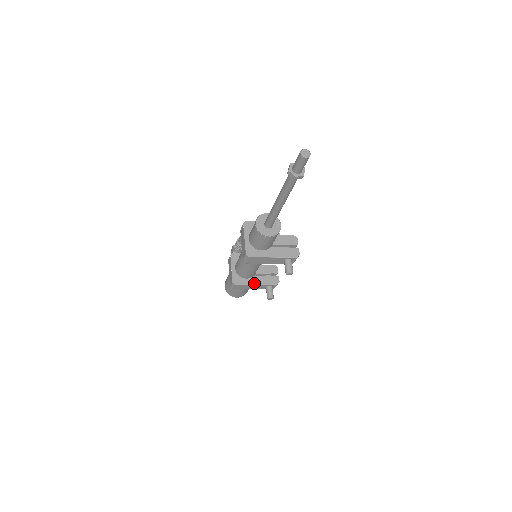
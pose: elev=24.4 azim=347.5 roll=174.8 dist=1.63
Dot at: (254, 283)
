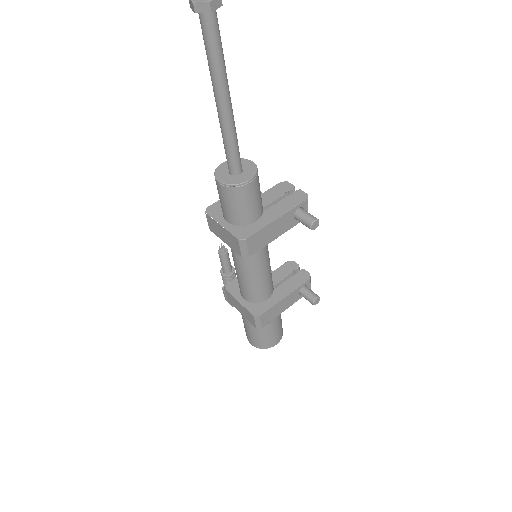
Dot at: (281, 297)
